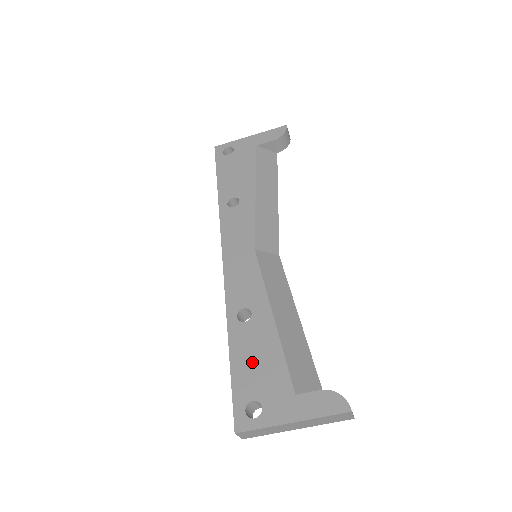
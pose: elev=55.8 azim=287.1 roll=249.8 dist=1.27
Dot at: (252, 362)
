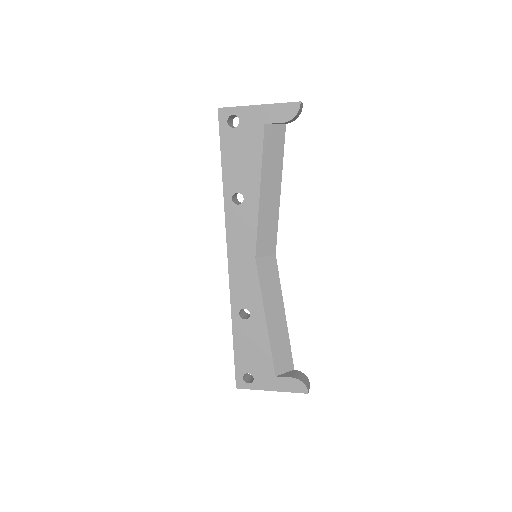
Dot at: (249, 349)
